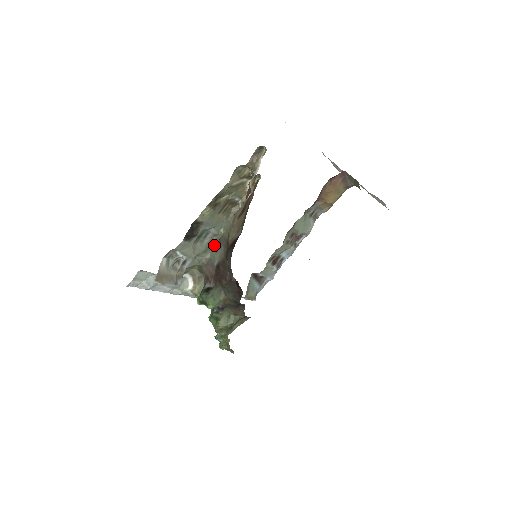
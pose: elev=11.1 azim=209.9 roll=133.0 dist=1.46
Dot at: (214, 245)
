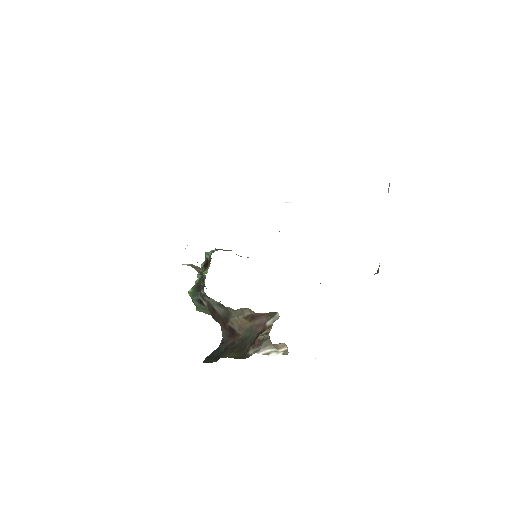
Dot at: (217, 302)
